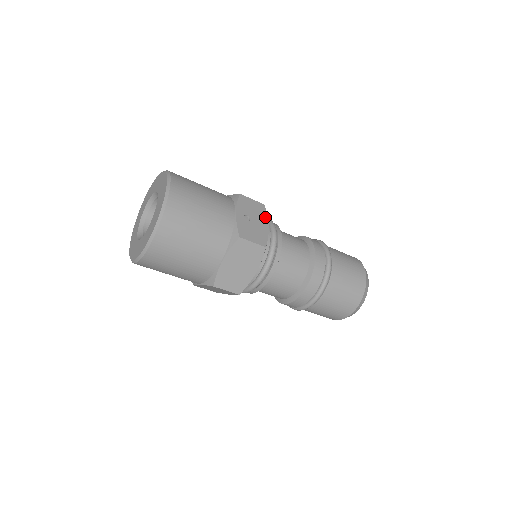
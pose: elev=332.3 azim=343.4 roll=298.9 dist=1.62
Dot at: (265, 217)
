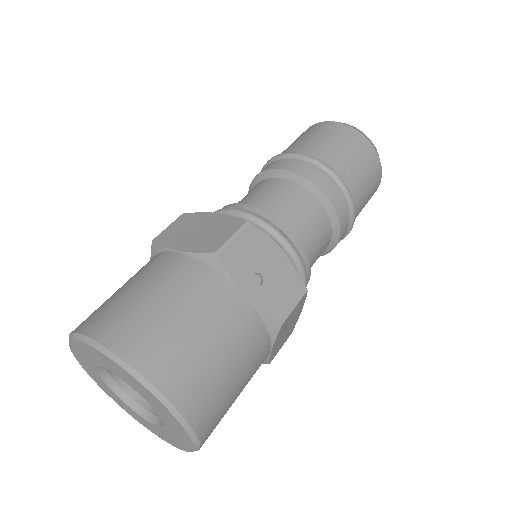
Dot at: (266, 242)
